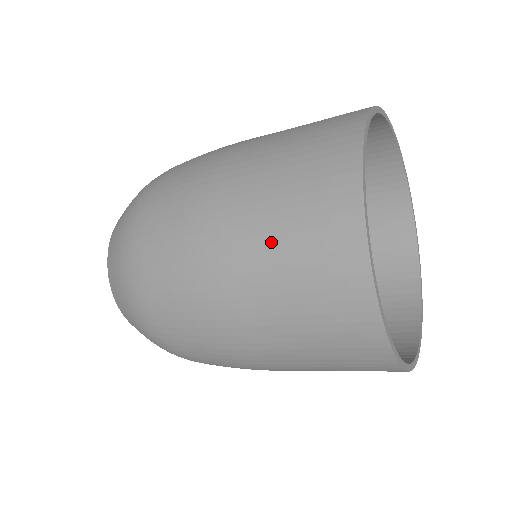
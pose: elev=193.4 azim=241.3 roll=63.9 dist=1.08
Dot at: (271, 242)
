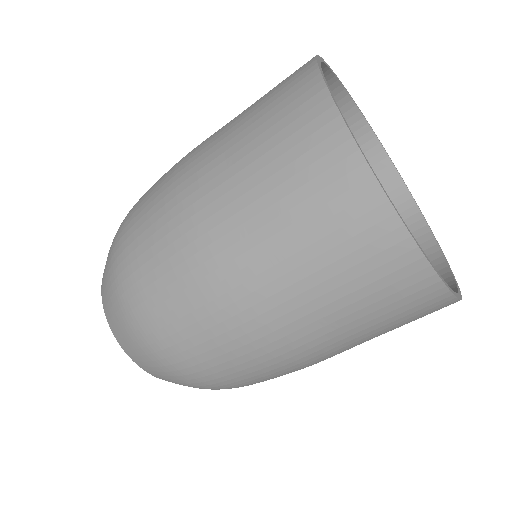
Dot at: (240, 124)
